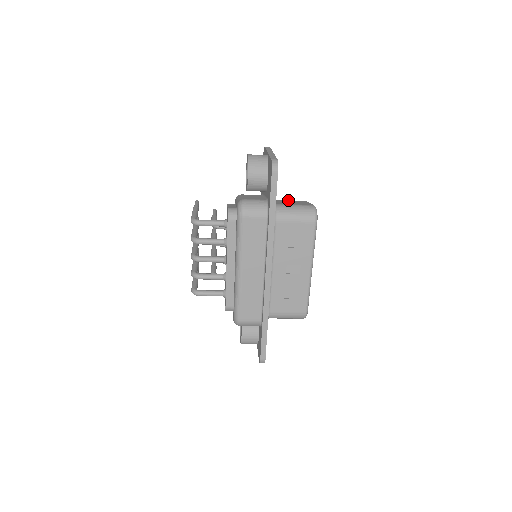
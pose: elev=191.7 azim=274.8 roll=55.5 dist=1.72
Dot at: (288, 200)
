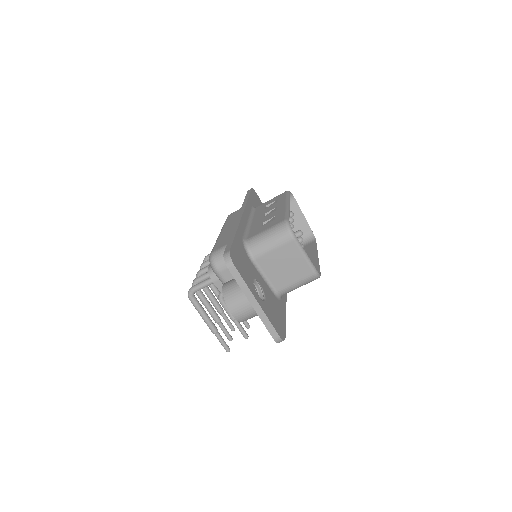
Dot at: occluded
